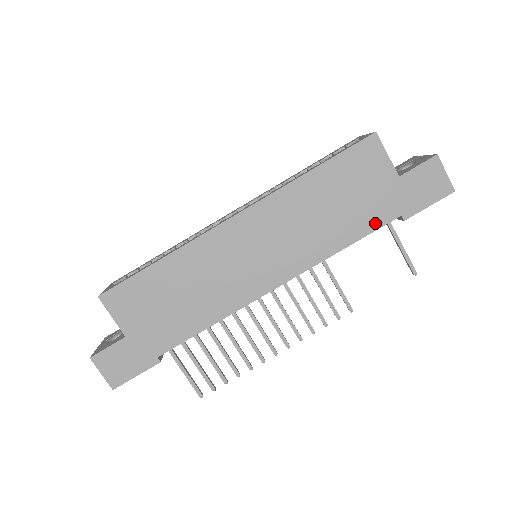
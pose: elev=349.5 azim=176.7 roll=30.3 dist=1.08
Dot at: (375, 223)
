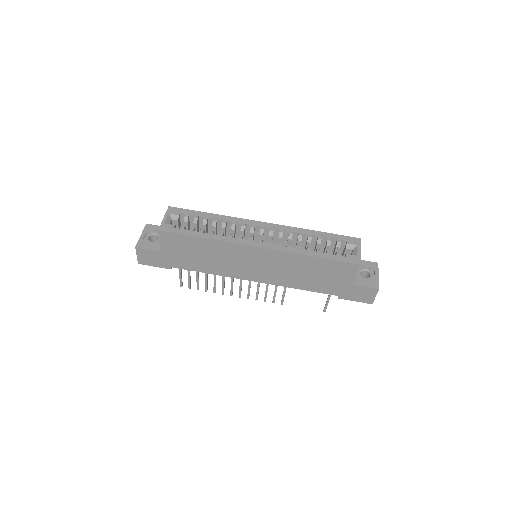
Dot at: (324, 291)
